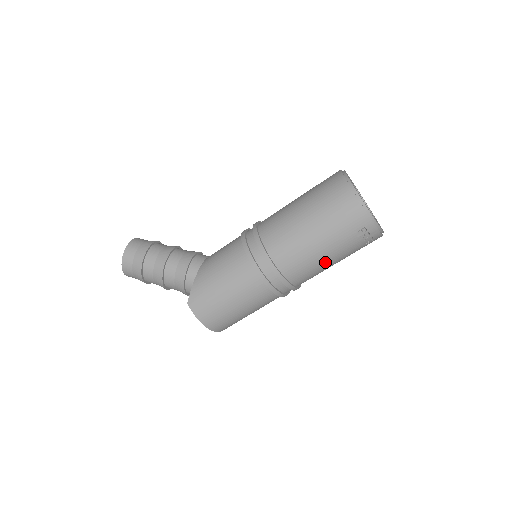
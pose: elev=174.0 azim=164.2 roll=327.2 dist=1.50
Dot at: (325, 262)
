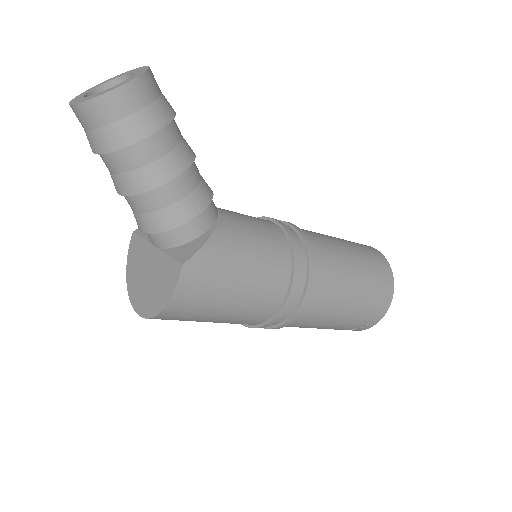
Dot at: (319, 326)
